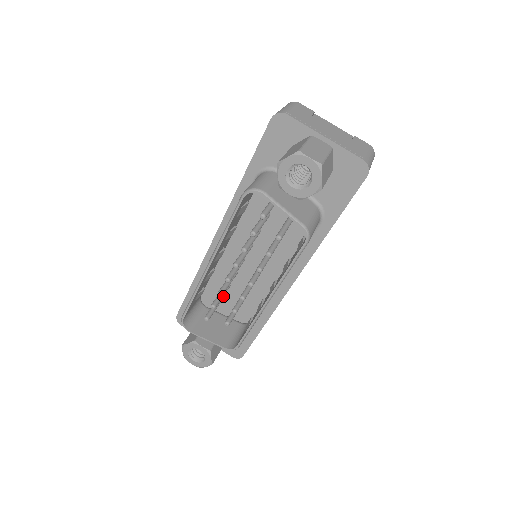
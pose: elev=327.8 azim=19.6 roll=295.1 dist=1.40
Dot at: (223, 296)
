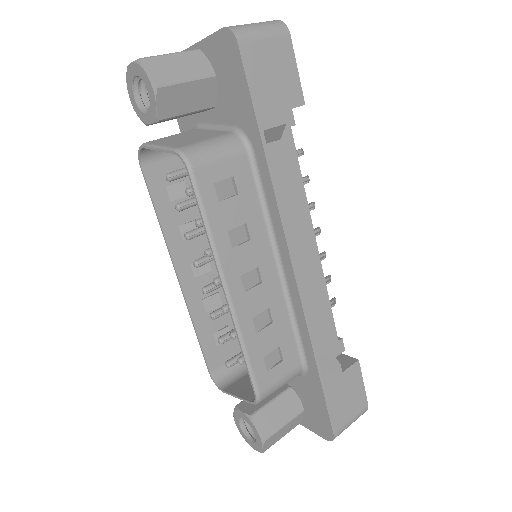
Dot at: occluded
